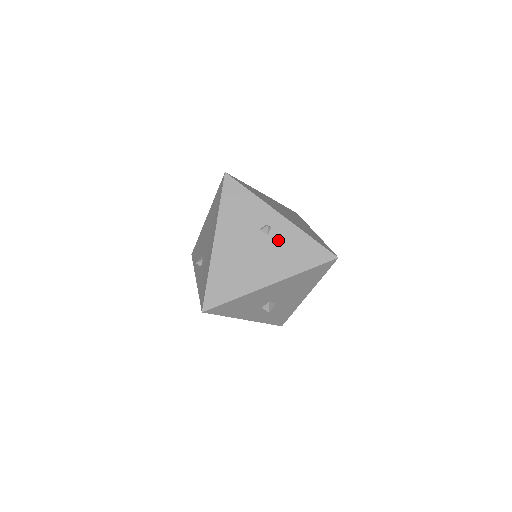
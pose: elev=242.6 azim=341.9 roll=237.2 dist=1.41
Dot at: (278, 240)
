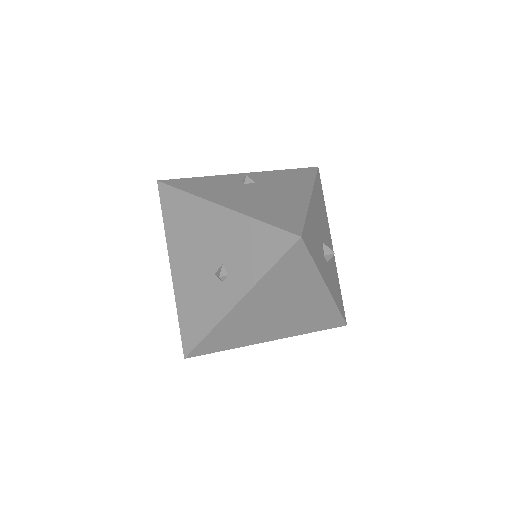
Dot at: (267, 180)
